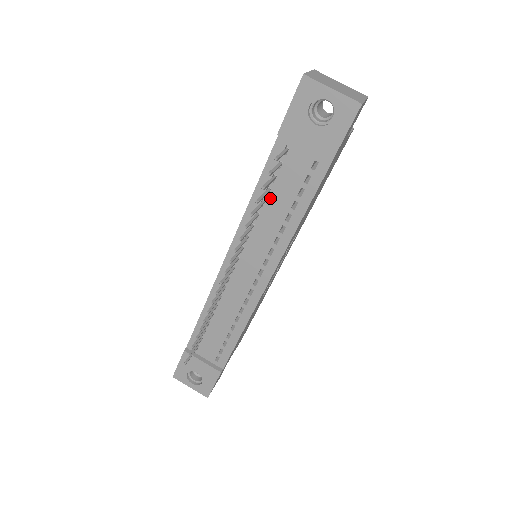
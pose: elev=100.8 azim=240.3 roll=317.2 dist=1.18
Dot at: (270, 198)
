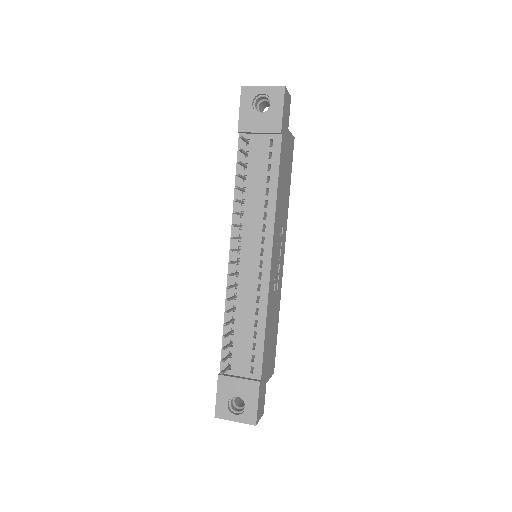
Dot at: (248, 183)
